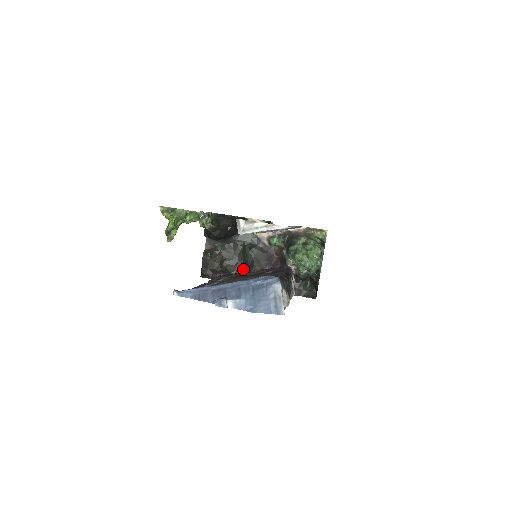
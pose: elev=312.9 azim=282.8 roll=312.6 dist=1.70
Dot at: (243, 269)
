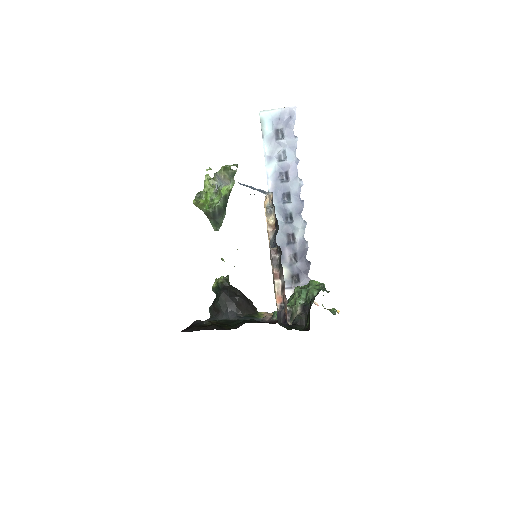
Dot at: occluded
